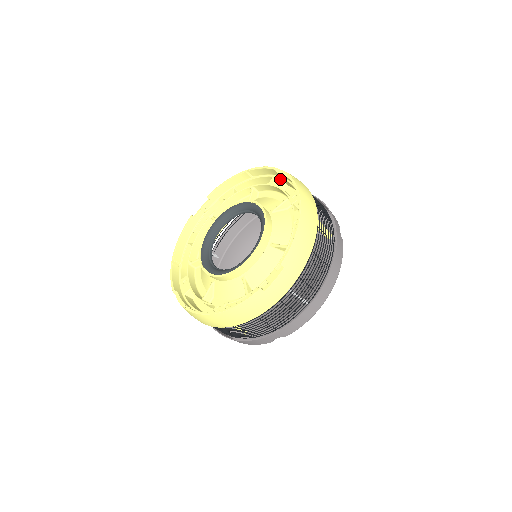
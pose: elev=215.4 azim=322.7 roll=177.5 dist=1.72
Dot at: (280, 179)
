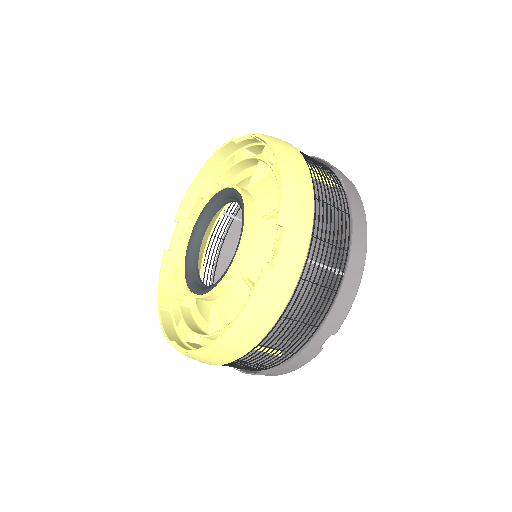
Dot at: (243, 150)
